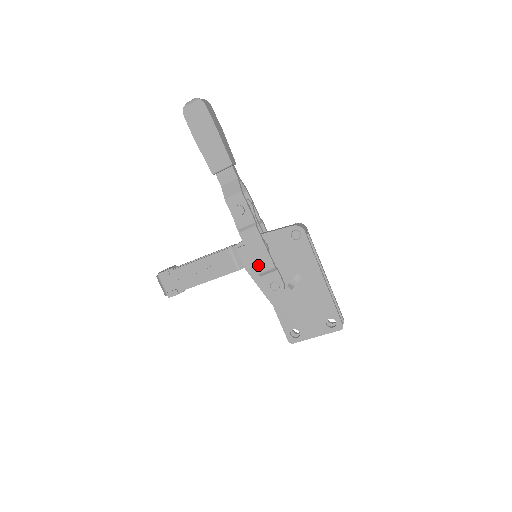
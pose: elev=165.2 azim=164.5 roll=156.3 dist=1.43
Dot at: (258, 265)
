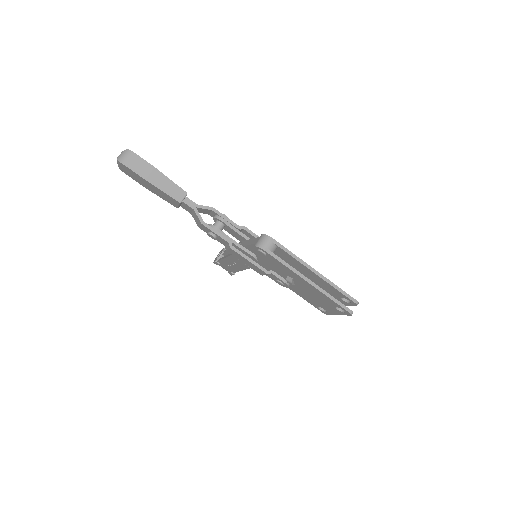
Dot at: (256, 270)
